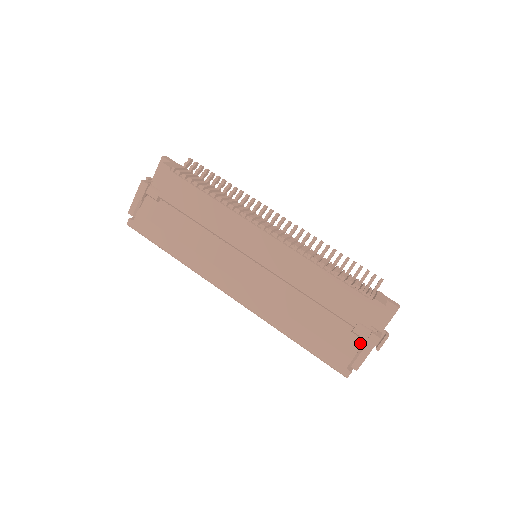
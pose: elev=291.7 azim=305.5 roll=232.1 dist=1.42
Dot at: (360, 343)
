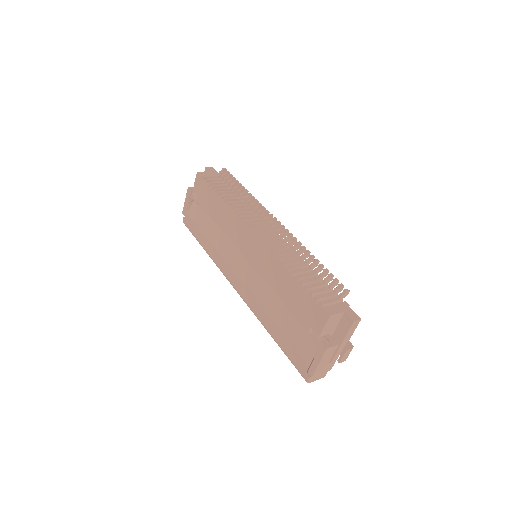
Dot at: occluded
